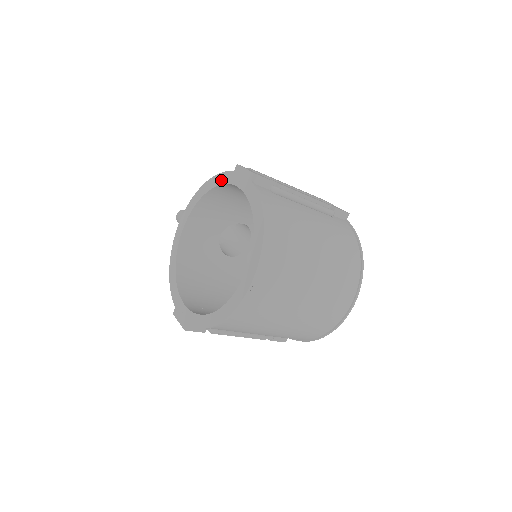
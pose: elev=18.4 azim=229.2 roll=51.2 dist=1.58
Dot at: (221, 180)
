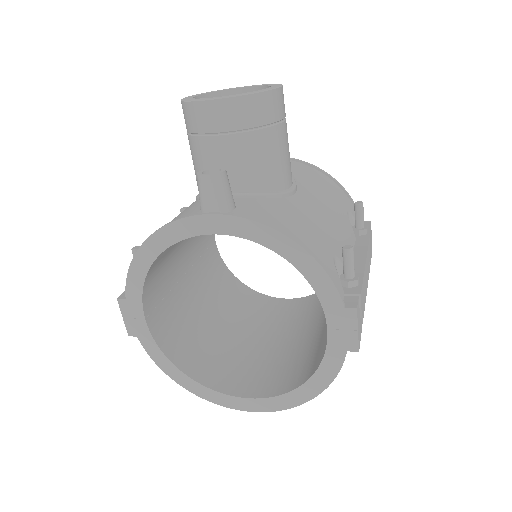
Dot at: (319, 286)
